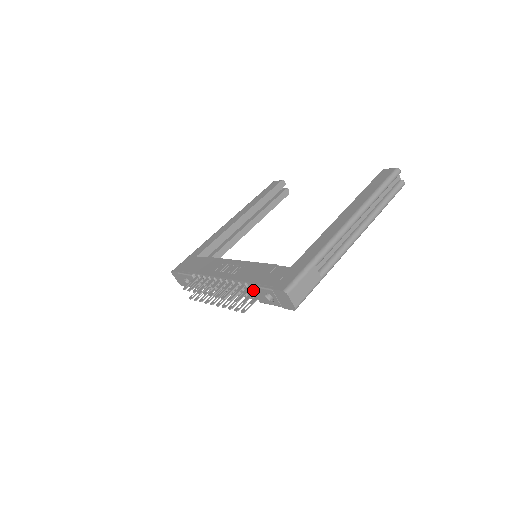
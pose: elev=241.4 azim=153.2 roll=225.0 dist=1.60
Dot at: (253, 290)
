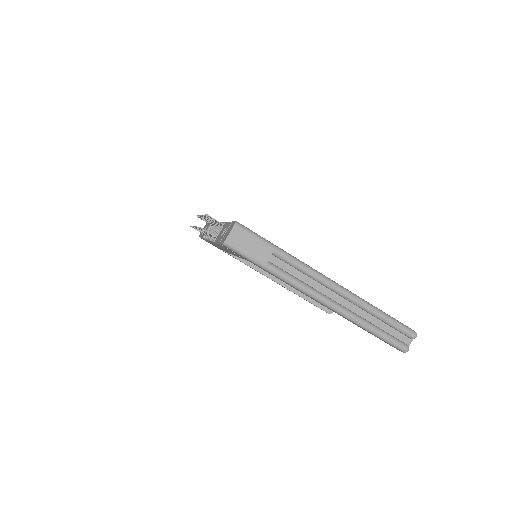
Dot at: (224, 226)
